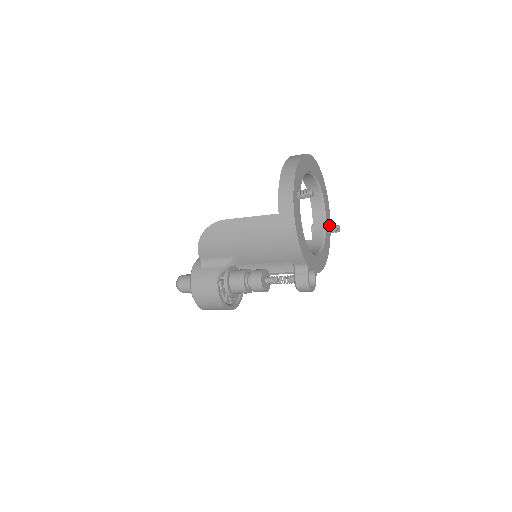
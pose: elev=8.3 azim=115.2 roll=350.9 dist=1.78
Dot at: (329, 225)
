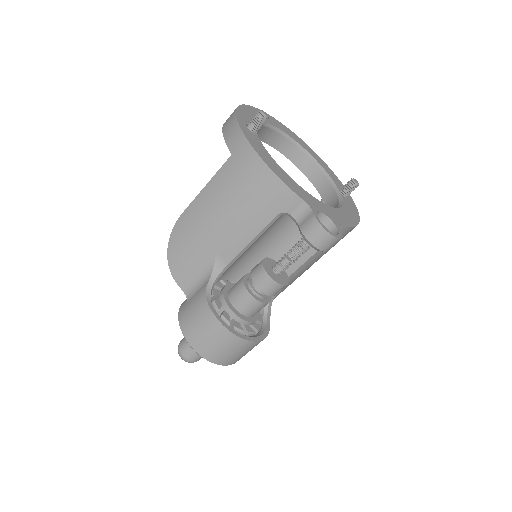
Dot at: occluded
